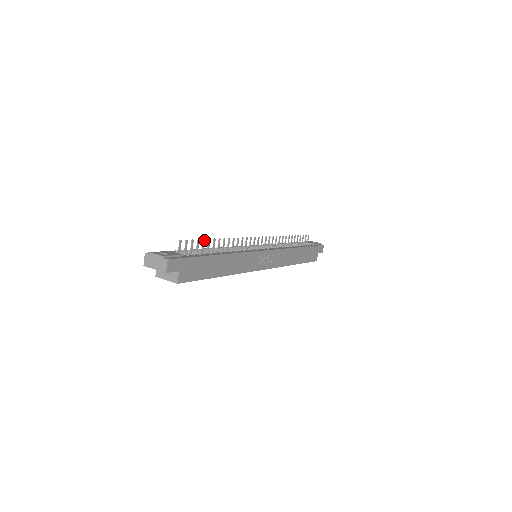
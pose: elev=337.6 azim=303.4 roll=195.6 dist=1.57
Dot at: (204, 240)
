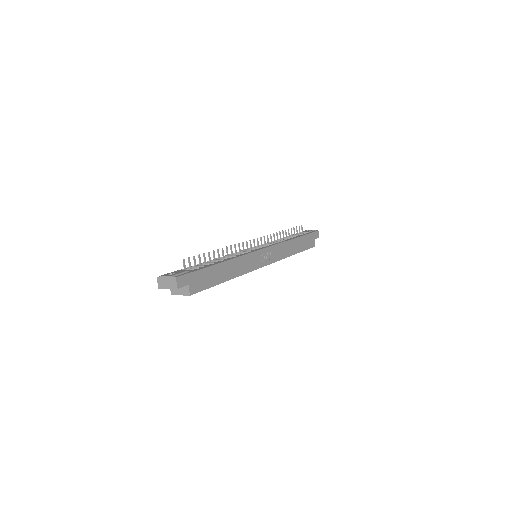
Dot at: (204, 254)
